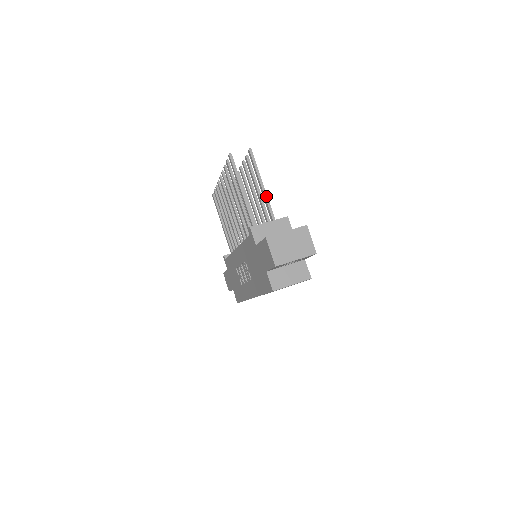
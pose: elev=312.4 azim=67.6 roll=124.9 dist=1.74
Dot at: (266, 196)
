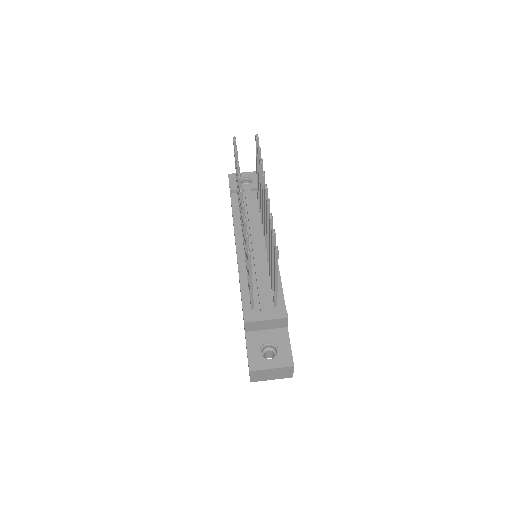
Dot at: (276, 287)
